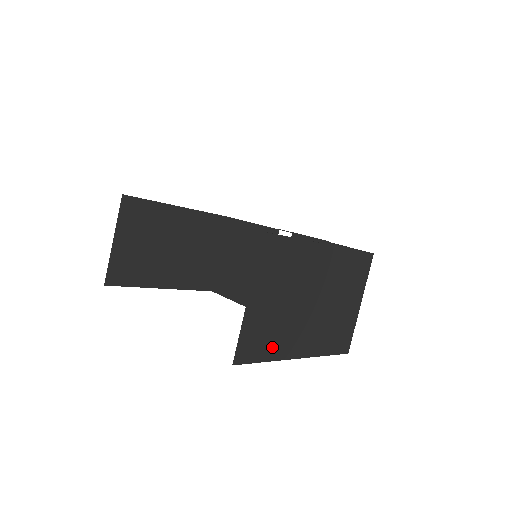
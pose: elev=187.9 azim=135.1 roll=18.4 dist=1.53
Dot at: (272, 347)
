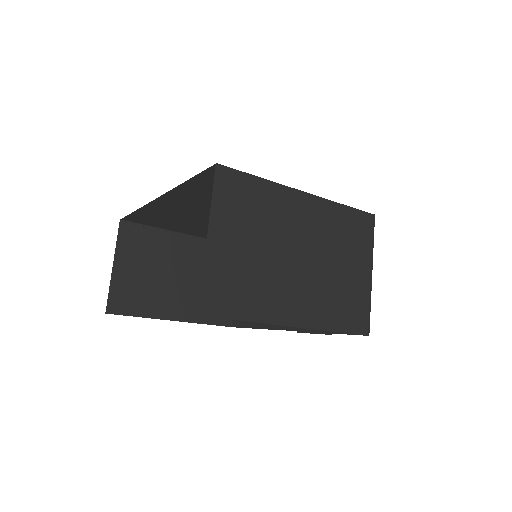
Dot at: (252, 304)
